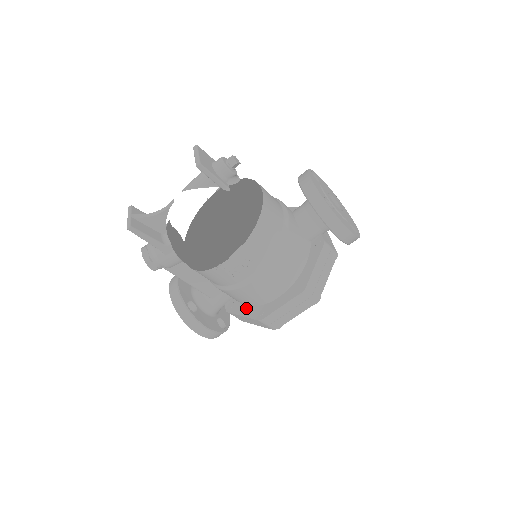
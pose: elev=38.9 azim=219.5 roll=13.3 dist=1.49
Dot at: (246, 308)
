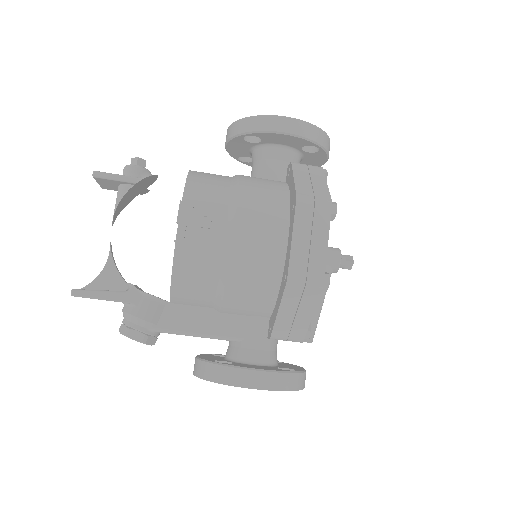
Dot at: (277, 301)
